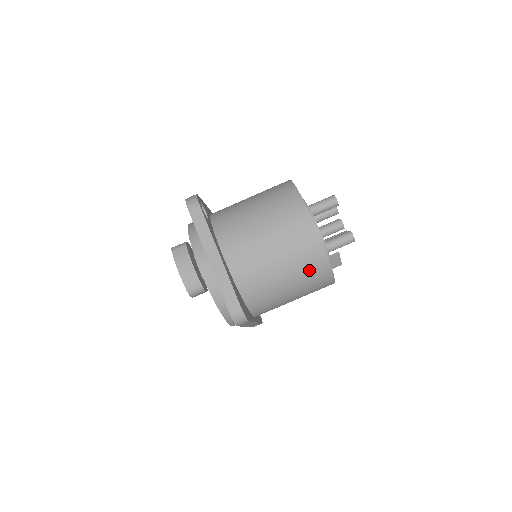
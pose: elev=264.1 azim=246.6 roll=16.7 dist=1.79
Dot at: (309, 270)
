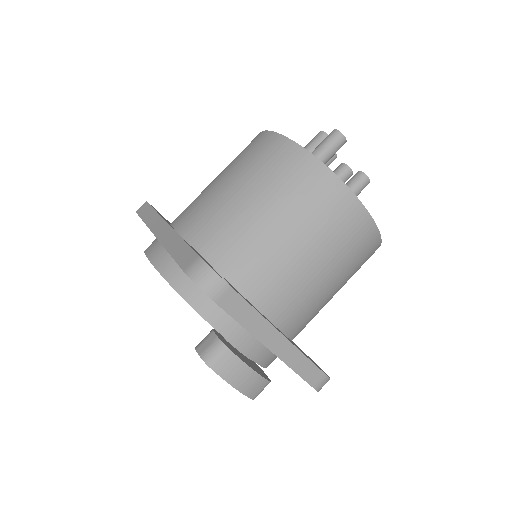
Dot at: (359, 268)
